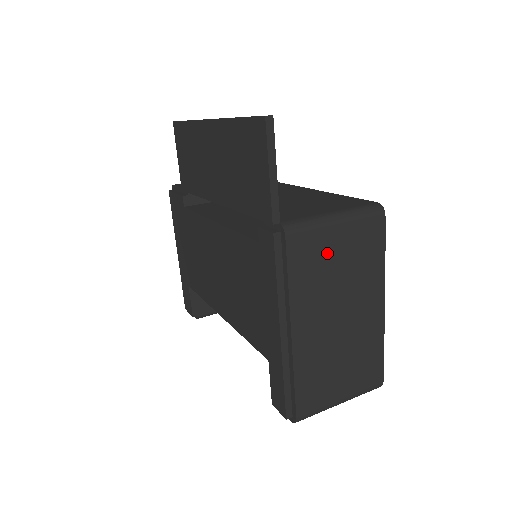
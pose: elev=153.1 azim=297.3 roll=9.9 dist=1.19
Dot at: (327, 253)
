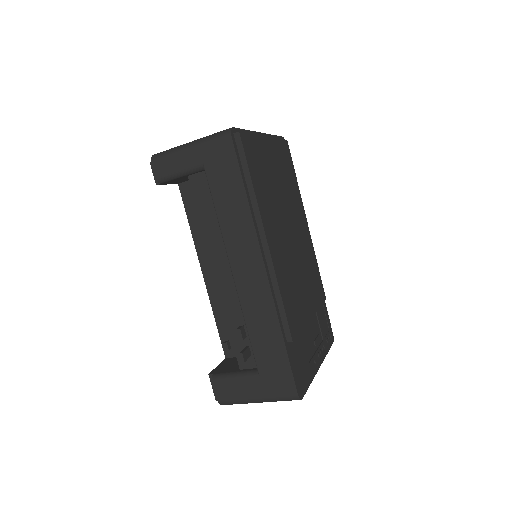
Dot at: occluded
